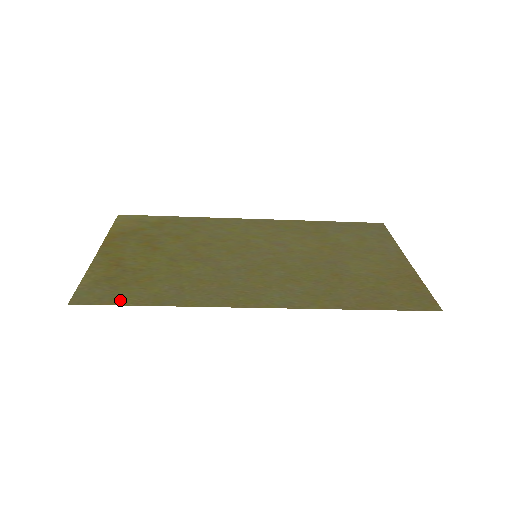
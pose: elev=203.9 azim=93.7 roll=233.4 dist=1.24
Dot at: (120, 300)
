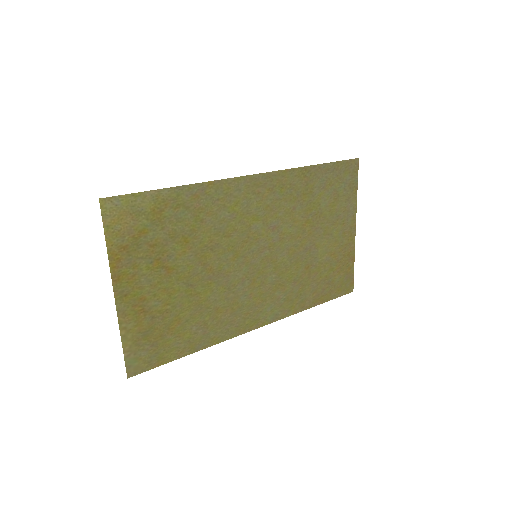
Dot at: (165, 358)
